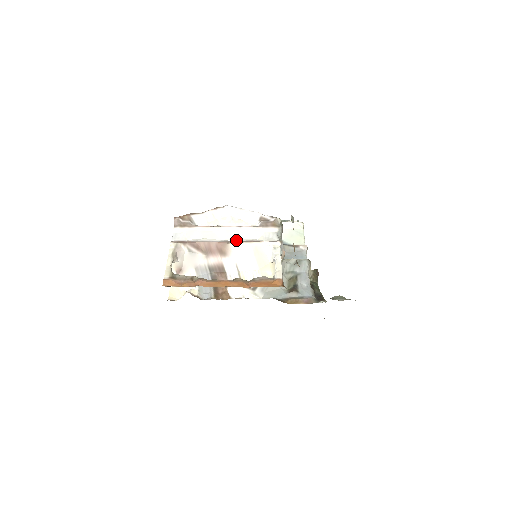
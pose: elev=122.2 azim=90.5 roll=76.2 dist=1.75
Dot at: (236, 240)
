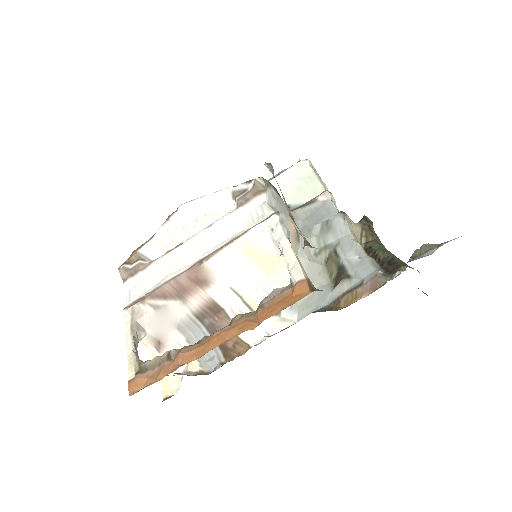
Dot at: (211, 251)
